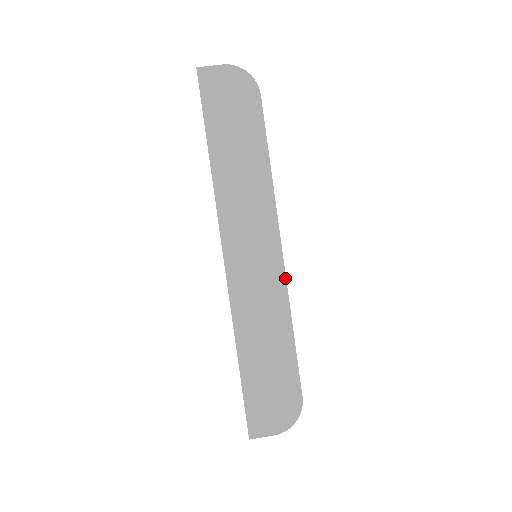
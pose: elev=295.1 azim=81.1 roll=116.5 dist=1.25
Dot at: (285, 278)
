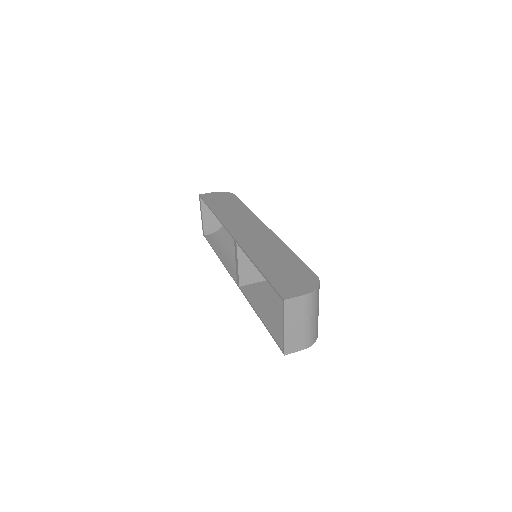
Dot at: (276, 236)
